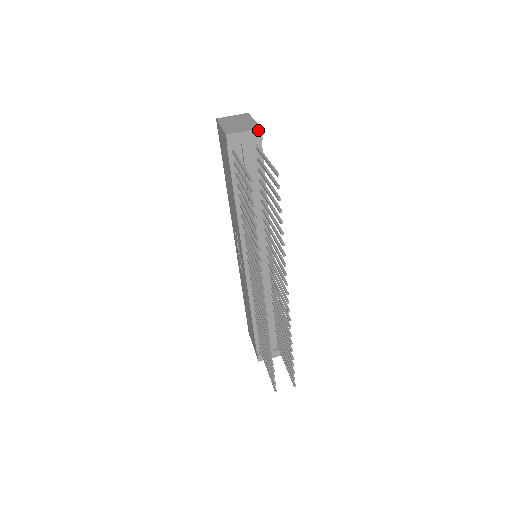
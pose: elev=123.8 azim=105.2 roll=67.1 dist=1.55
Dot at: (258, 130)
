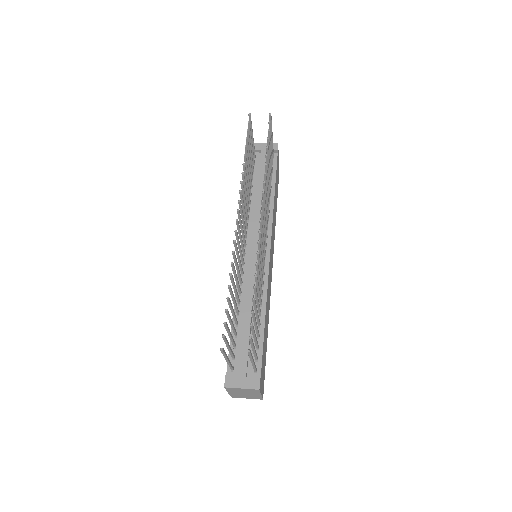
Dot at: (275, 144)
